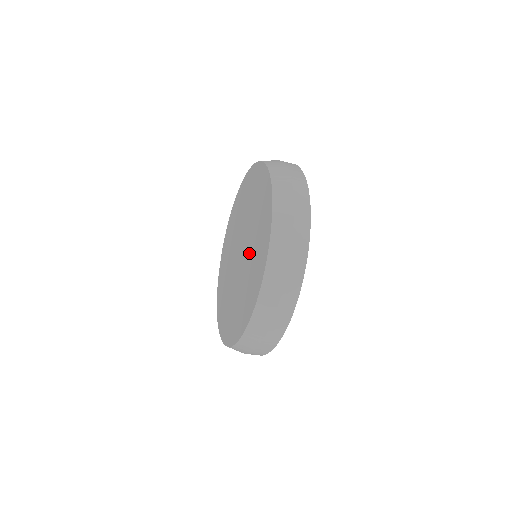
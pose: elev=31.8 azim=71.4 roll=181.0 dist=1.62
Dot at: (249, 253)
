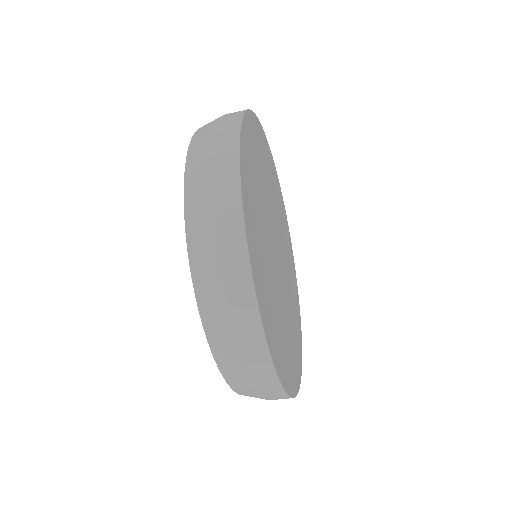
Dot at: occluded
